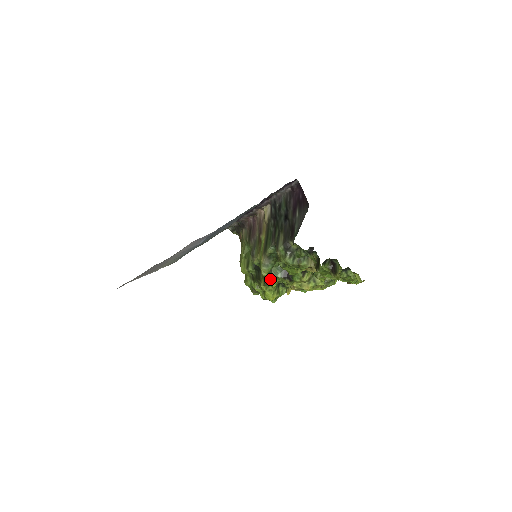
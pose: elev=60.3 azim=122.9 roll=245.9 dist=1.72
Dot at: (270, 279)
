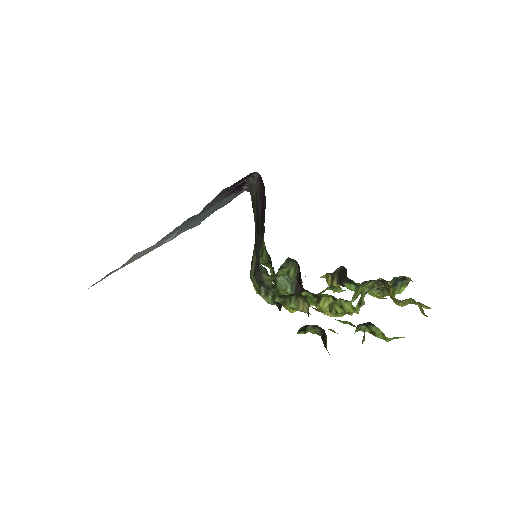
Dot at: (279, 290)
